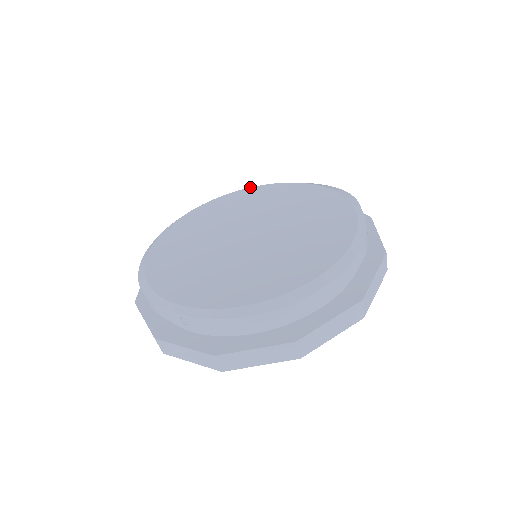
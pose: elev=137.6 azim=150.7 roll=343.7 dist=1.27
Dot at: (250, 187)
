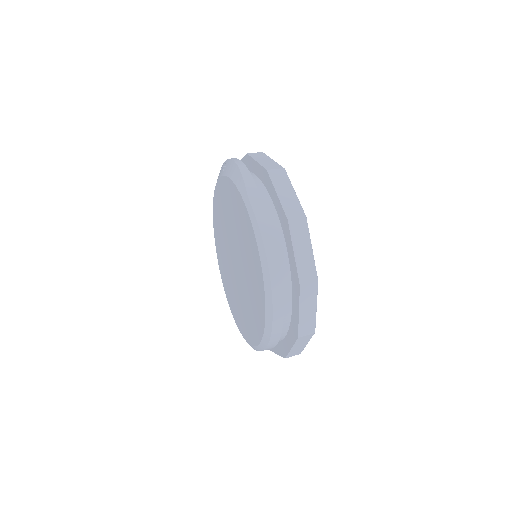
Dot at: occluded
